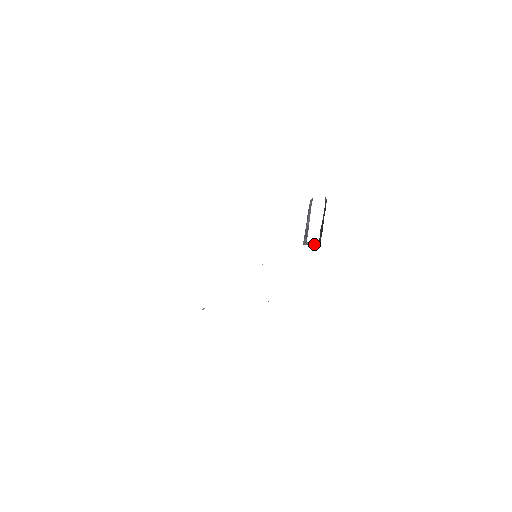
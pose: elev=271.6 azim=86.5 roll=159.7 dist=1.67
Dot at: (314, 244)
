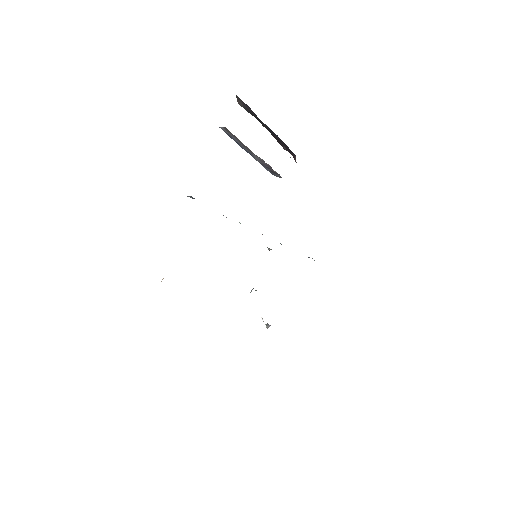
Dot at: occluded
